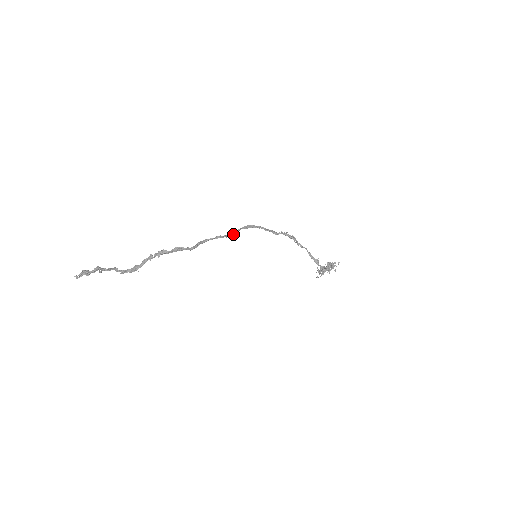
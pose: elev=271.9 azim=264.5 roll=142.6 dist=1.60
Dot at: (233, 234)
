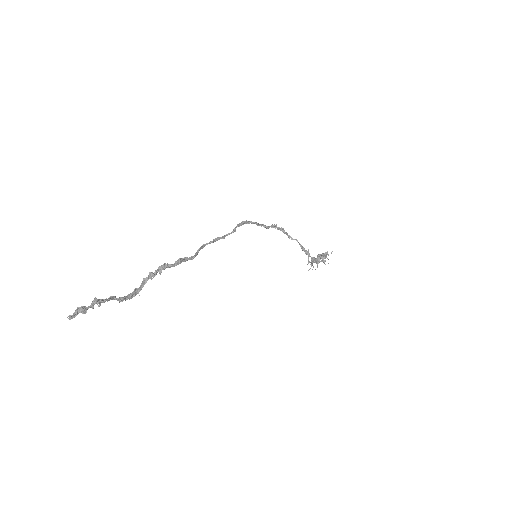
Dot at: (229, 234)
